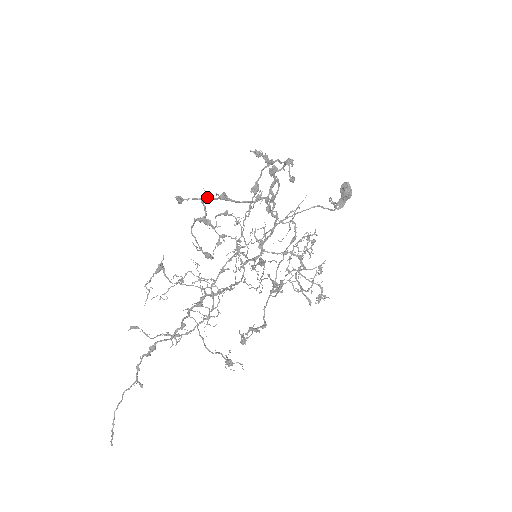
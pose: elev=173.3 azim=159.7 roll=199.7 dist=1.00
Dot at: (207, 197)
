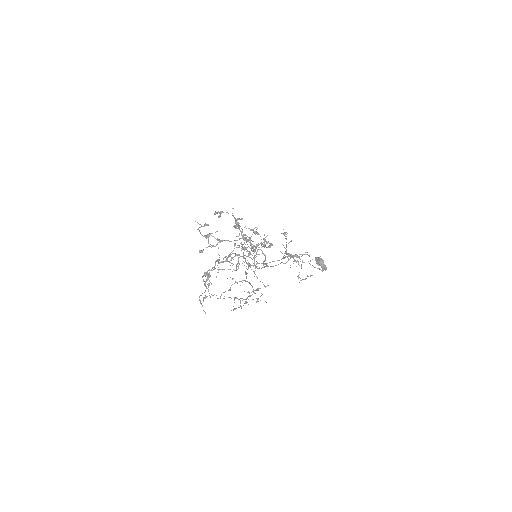
Dot at: (213, 246)
